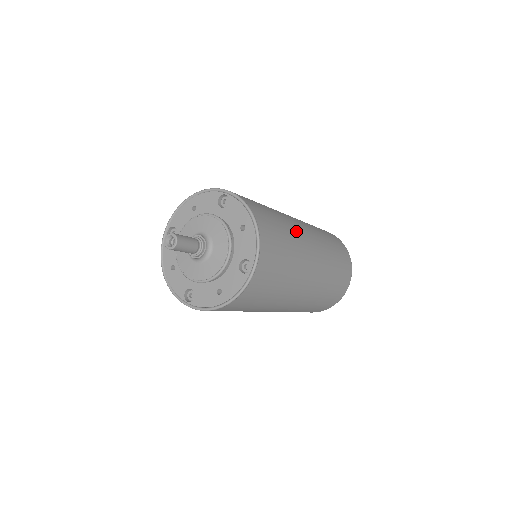
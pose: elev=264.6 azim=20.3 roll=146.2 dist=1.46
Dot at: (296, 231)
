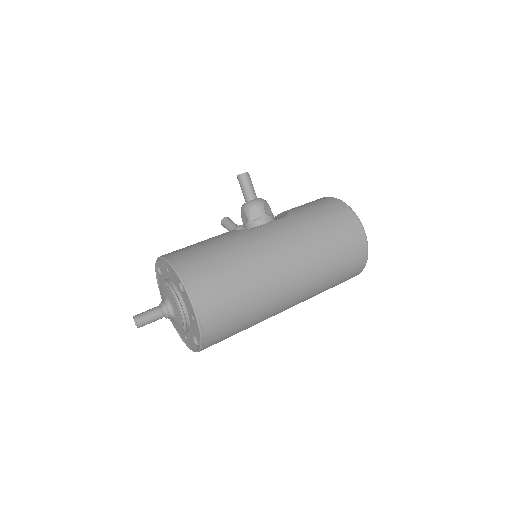
Dot at: (266, 288)
